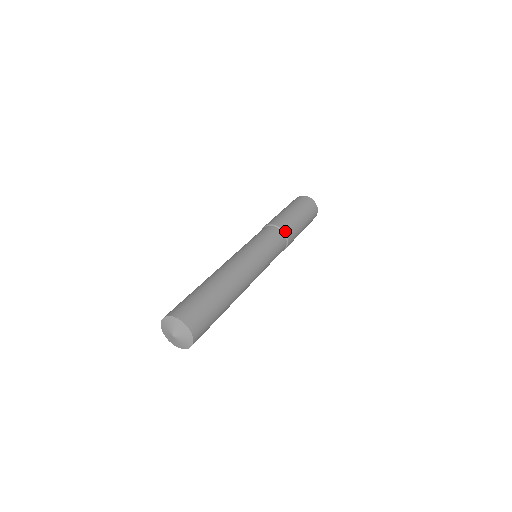
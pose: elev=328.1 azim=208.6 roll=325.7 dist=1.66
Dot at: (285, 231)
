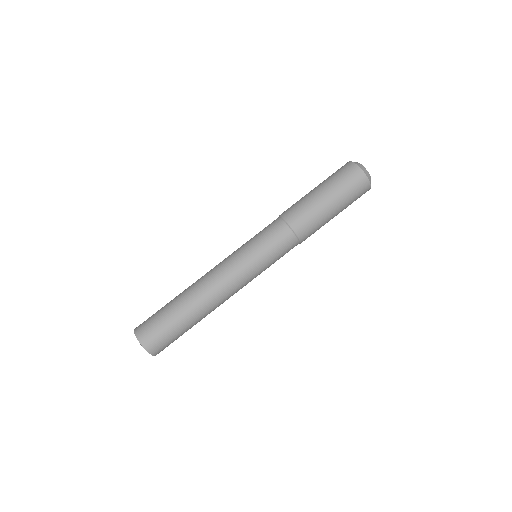
Dot at: (300, 237)
